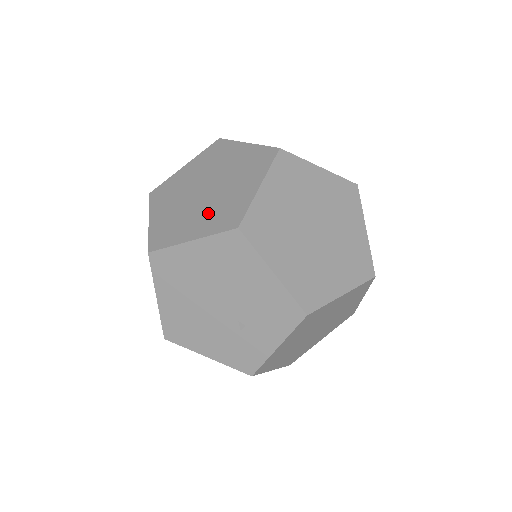
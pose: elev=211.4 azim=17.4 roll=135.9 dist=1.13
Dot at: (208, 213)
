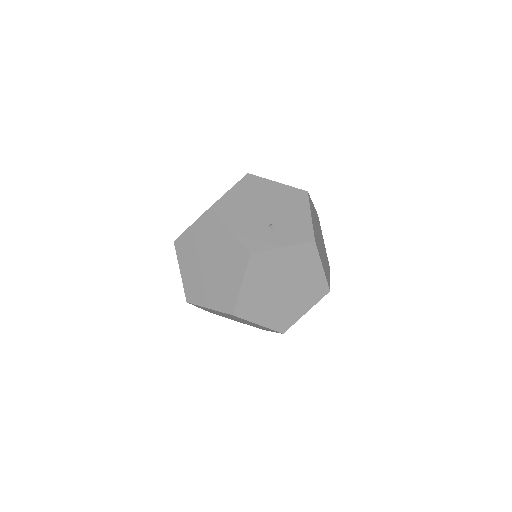
Dot at: occluded
